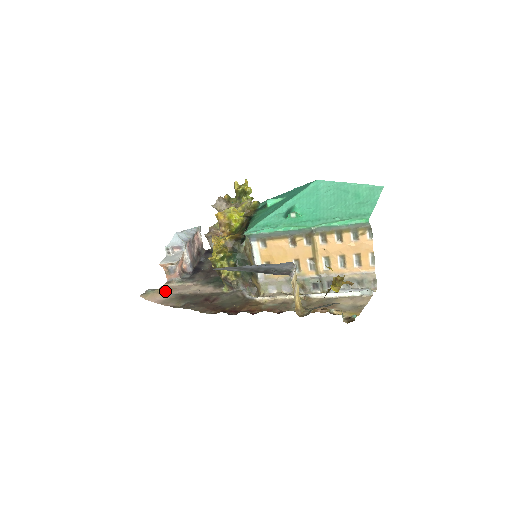
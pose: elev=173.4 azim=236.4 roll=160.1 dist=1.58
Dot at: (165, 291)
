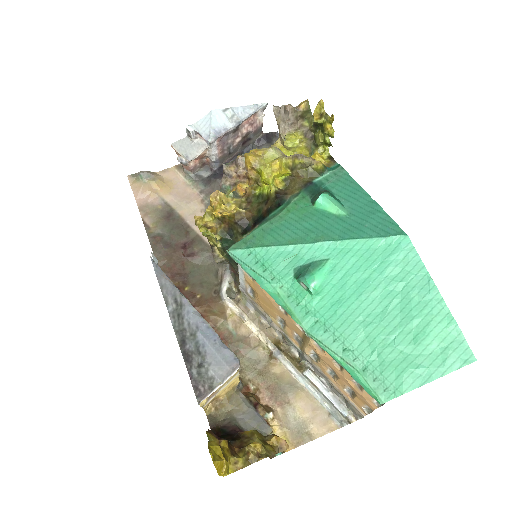
Dot at: (159, 188)
